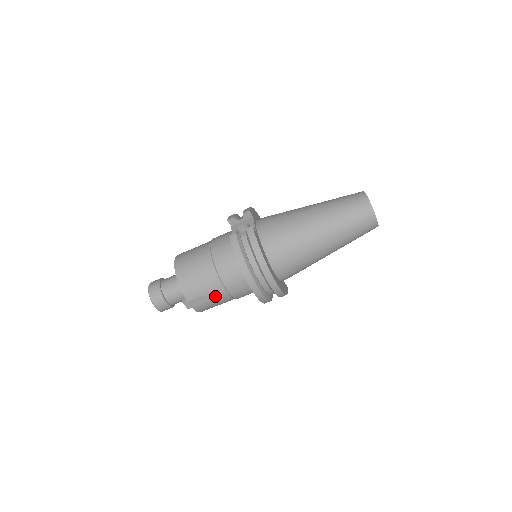
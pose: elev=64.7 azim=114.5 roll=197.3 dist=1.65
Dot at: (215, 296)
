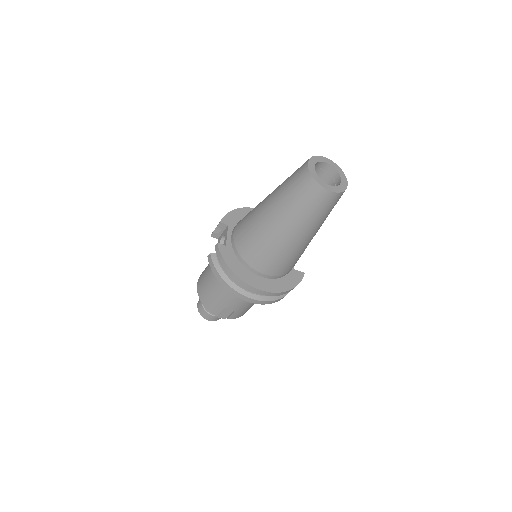
Dot at: (233, 306)
